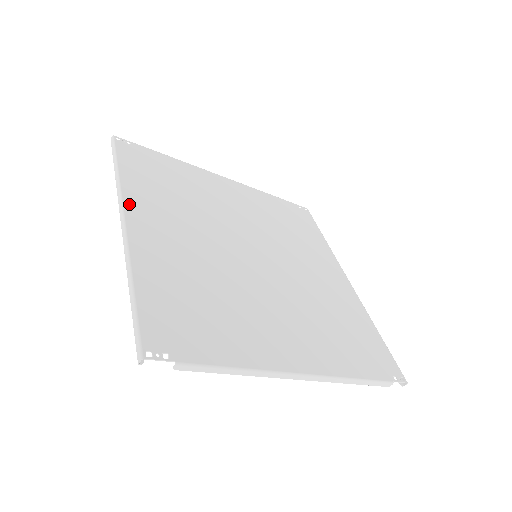
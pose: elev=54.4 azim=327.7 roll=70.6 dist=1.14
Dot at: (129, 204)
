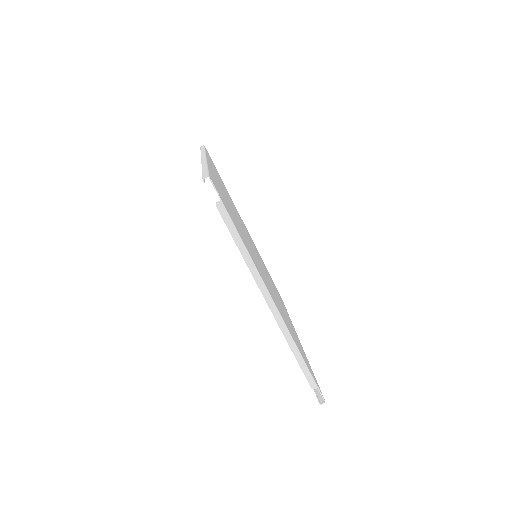
Dot at: (208, 159)
